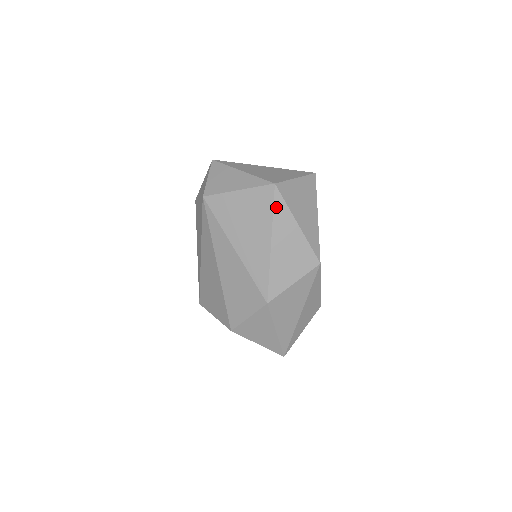
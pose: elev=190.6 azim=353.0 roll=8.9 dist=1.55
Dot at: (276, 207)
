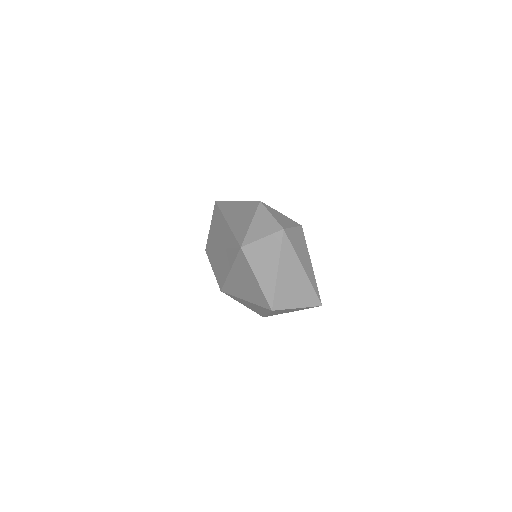
Dot at: (262, 308)
